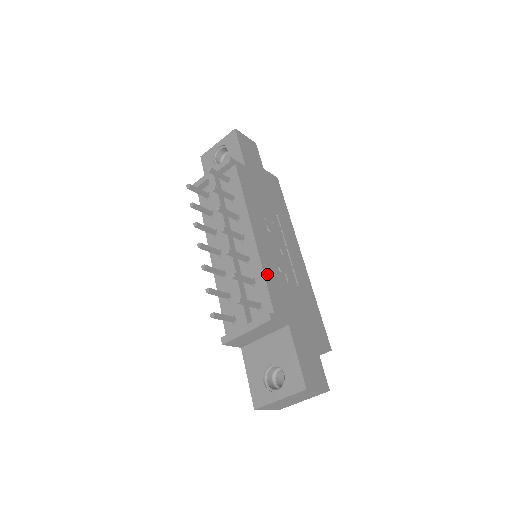
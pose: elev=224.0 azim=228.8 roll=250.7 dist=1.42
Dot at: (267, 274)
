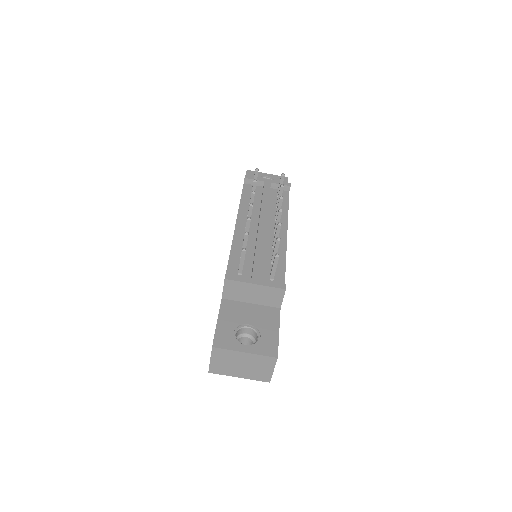
Dot at: occluded
